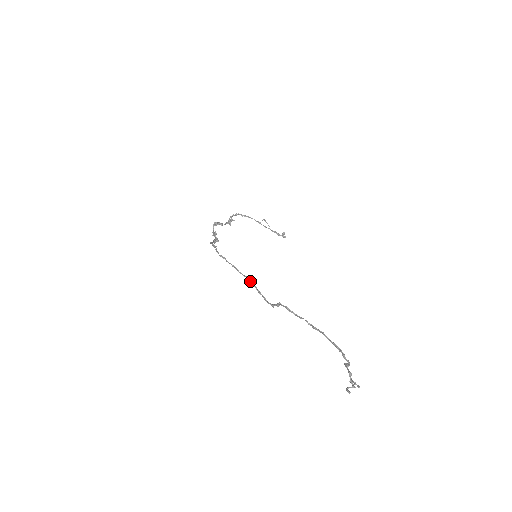
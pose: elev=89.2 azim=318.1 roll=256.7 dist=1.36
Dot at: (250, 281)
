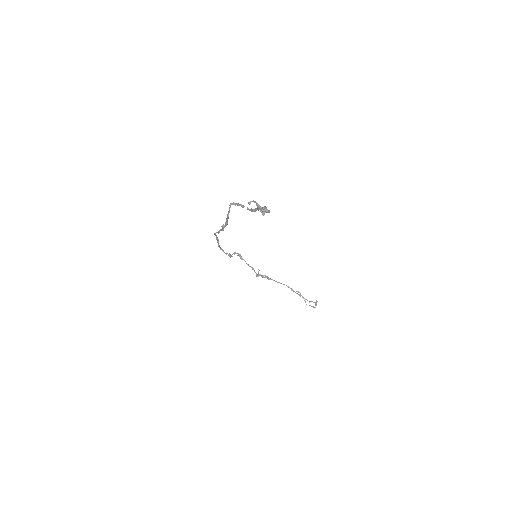
Dot at: occluded
